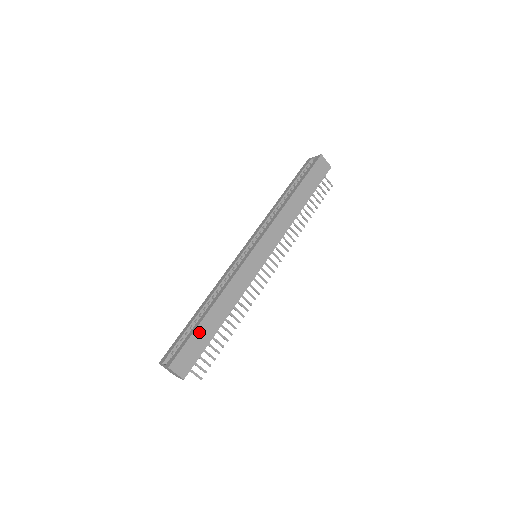
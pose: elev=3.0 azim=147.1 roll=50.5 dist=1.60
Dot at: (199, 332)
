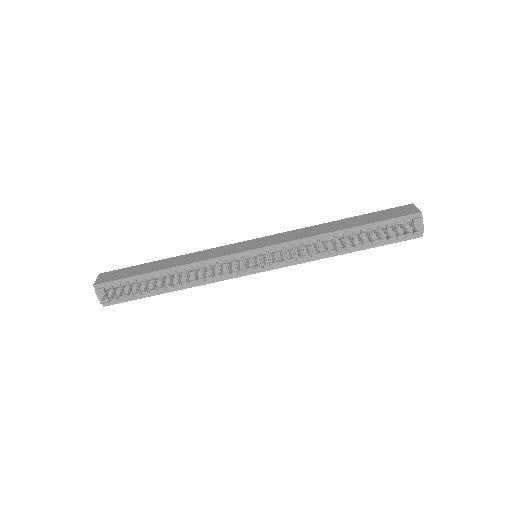
Dot at: (143, 266)
